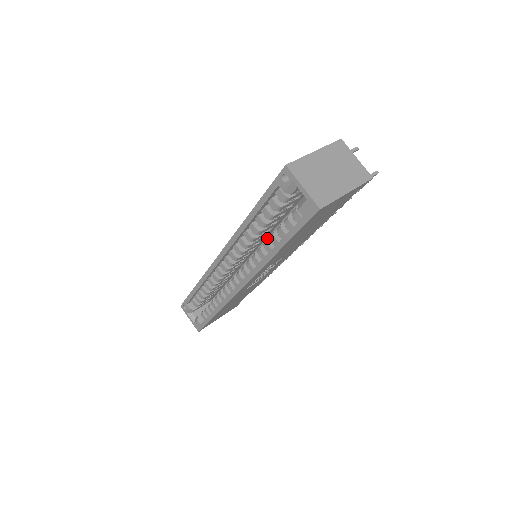
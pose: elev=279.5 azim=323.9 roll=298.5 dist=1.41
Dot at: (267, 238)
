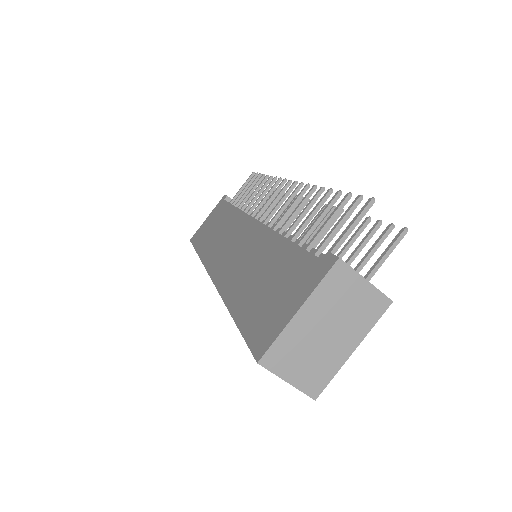
Dot at: occluded
